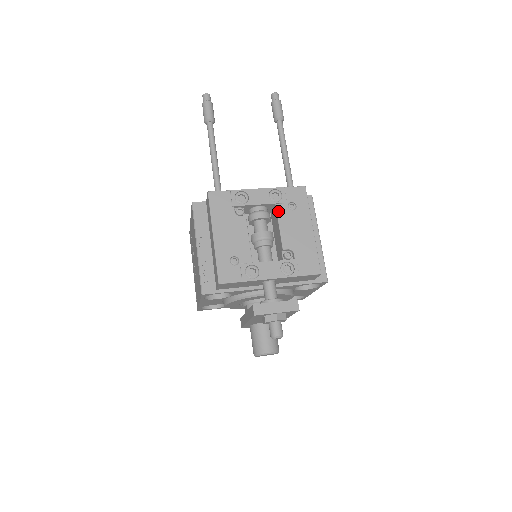
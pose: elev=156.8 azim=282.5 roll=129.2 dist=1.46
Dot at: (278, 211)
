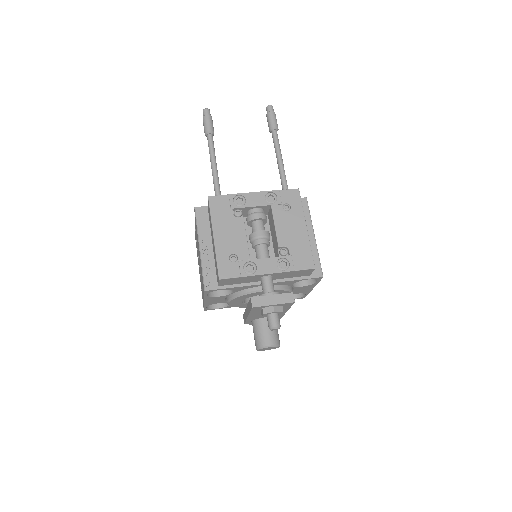
Dot at: (273, 212)
